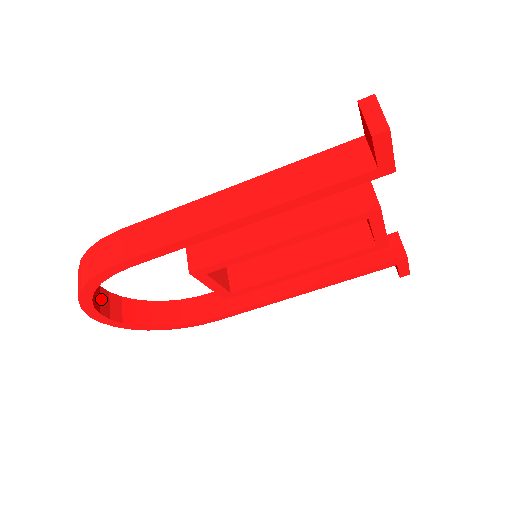
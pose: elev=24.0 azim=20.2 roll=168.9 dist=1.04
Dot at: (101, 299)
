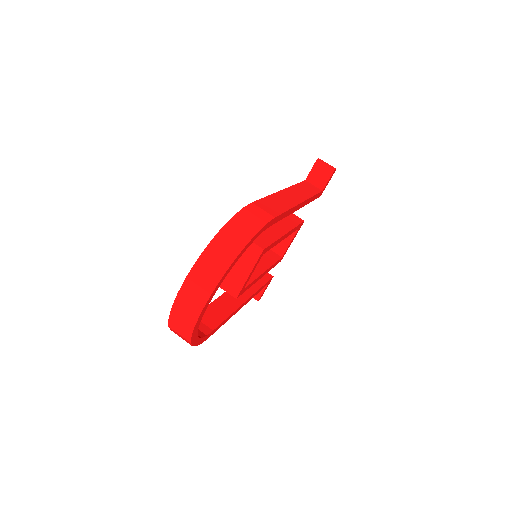
Dot at: occluded
